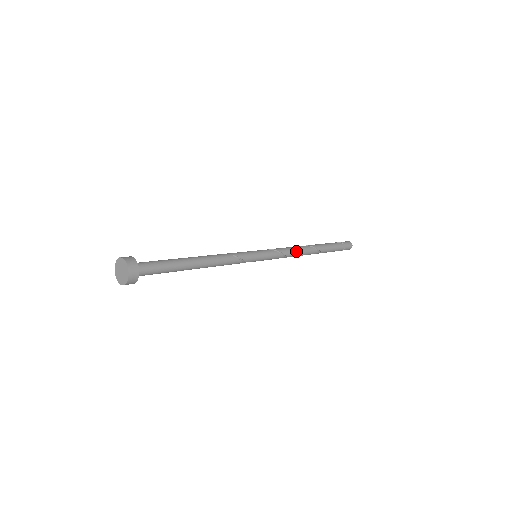
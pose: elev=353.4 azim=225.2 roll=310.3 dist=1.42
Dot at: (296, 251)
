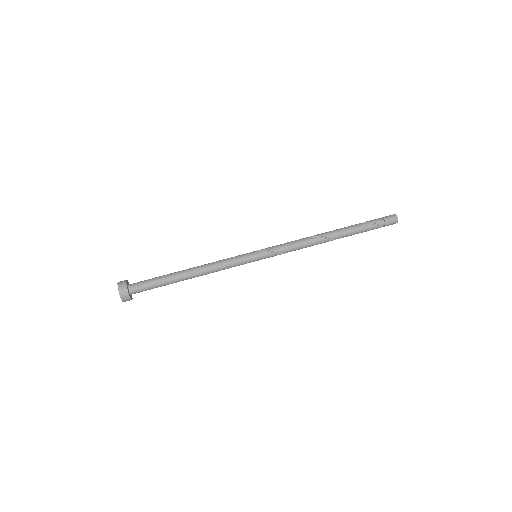
Dot at: (306, 247)
